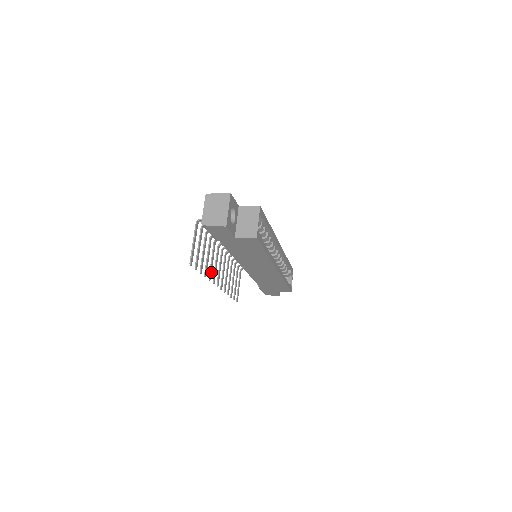
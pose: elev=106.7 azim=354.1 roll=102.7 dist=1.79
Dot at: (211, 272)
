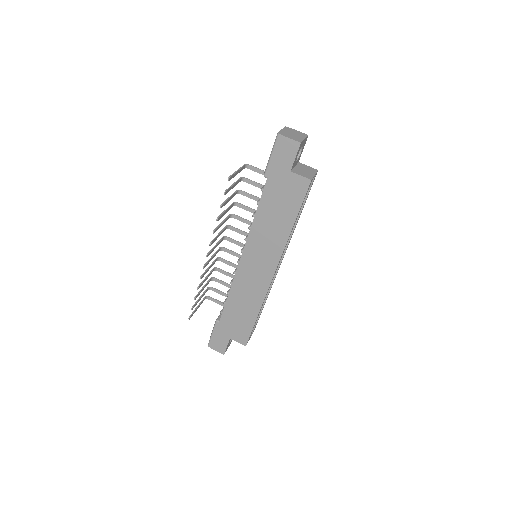
Dot at: (217, 229)
